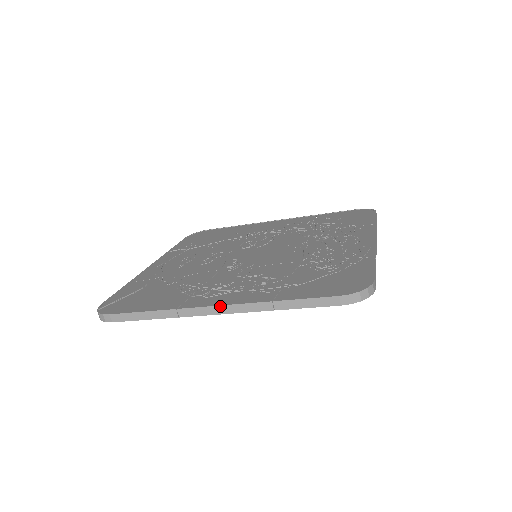
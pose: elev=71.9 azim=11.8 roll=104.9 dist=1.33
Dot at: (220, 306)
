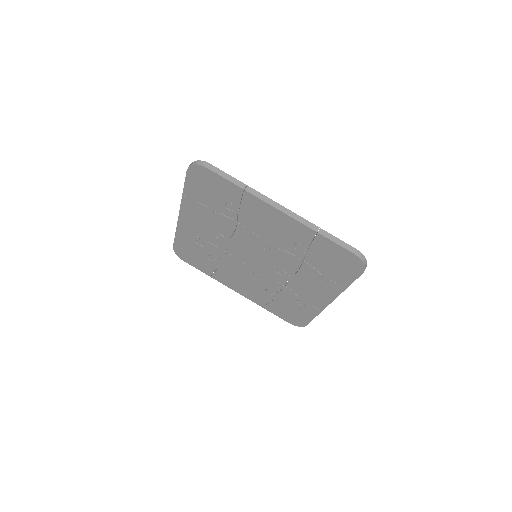
Dot at: occluded
